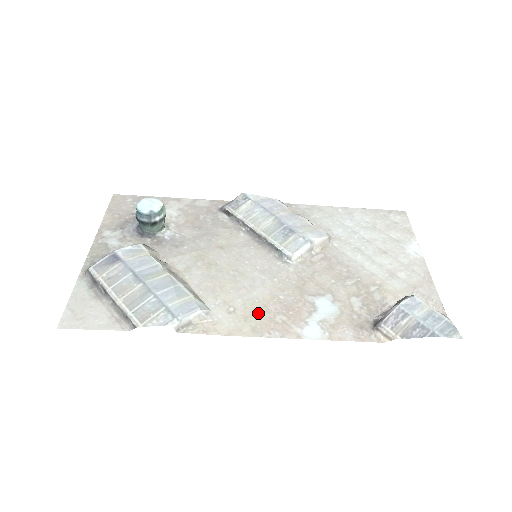
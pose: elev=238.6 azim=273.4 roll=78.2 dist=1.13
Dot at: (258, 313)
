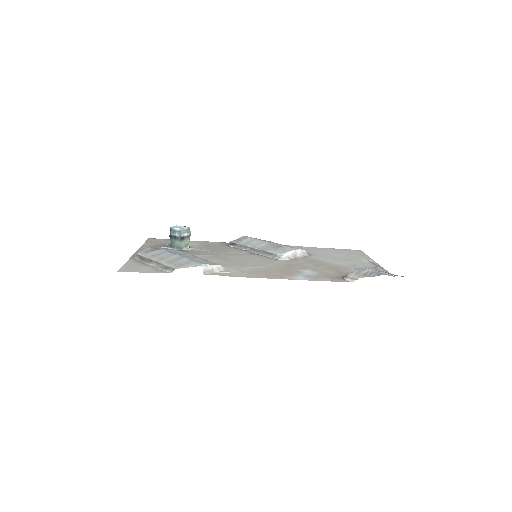
Dot at: (261, 272)
